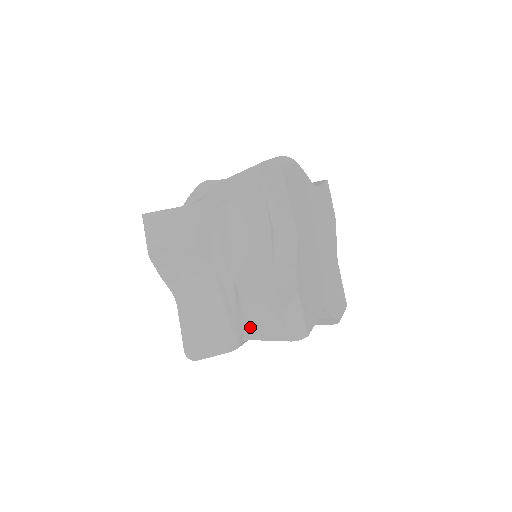
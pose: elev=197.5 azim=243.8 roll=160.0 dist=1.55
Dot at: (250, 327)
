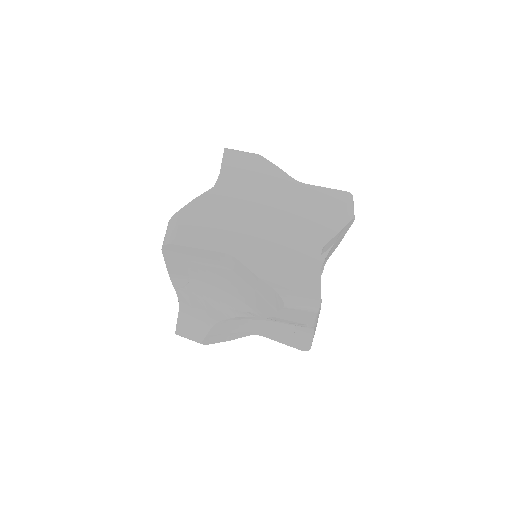
Dot at: (294, 323)
